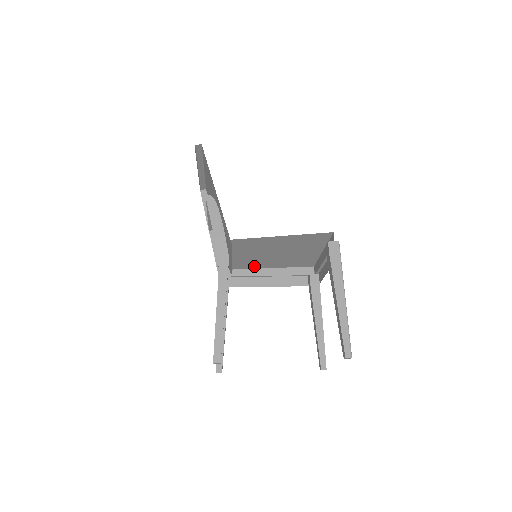
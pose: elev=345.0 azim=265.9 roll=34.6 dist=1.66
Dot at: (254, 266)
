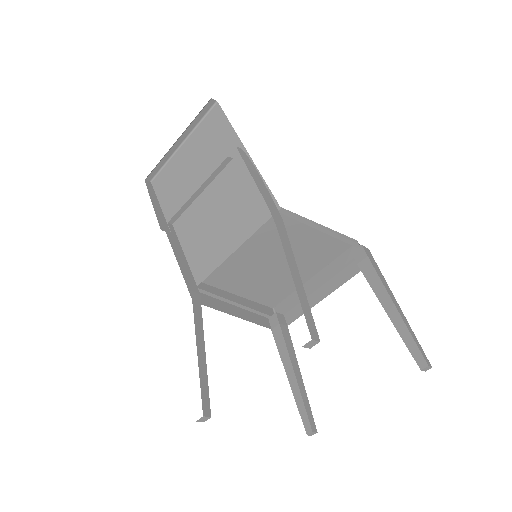
Dot at: (224, 282)
